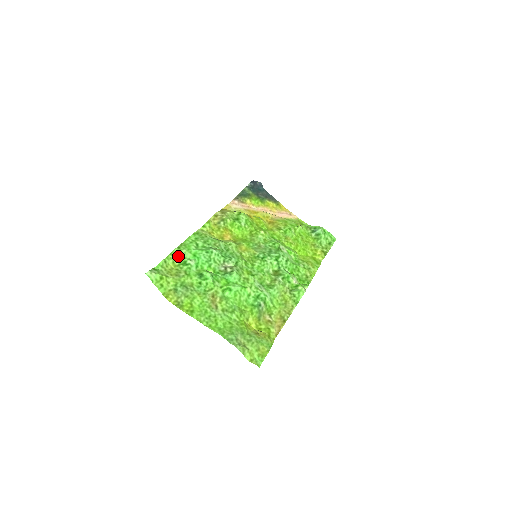
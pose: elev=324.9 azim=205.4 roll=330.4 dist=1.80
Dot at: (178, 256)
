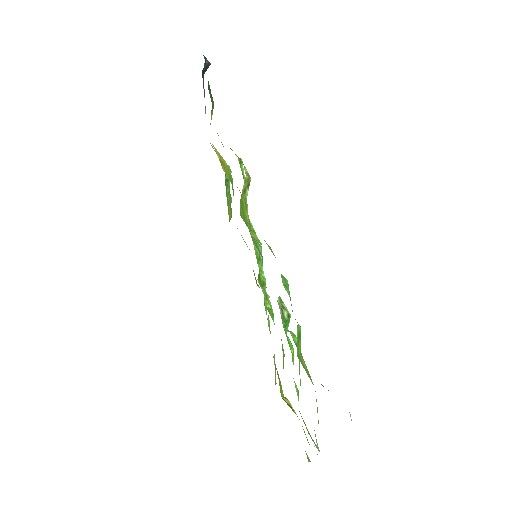
Dot at: occluded
